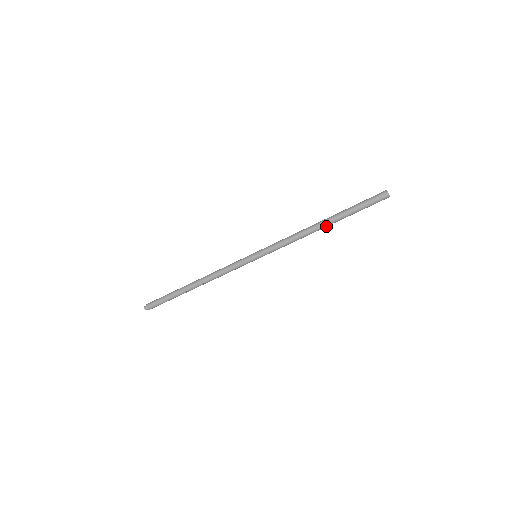
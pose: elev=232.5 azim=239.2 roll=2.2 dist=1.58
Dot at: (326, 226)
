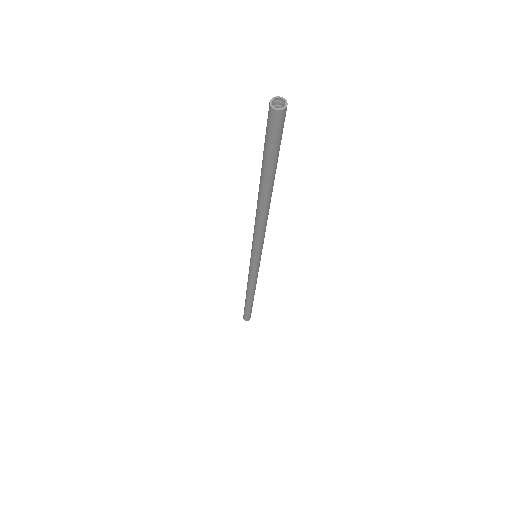
Dot at: (265, 198)
